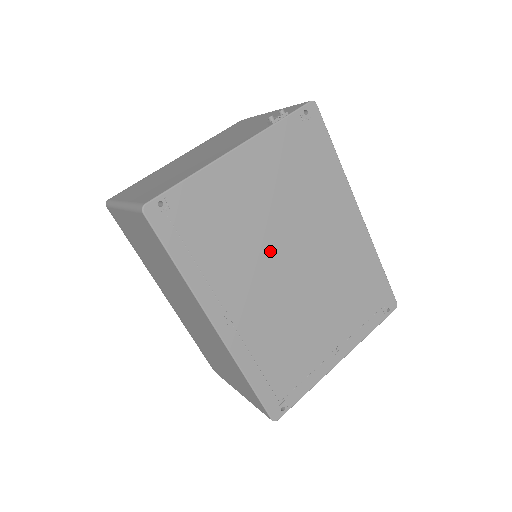
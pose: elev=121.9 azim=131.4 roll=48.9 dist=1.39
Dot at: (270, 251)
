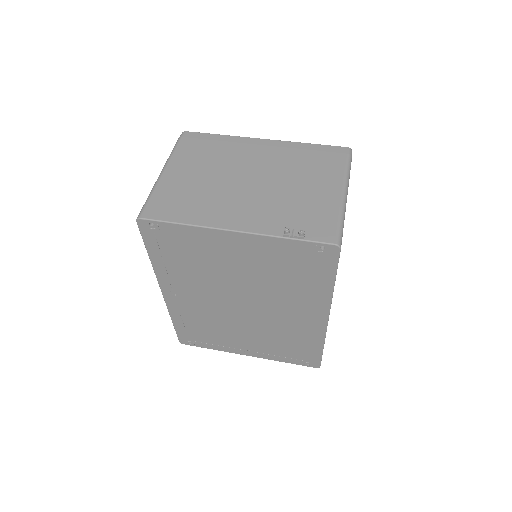
Dot at: (228, 289)
